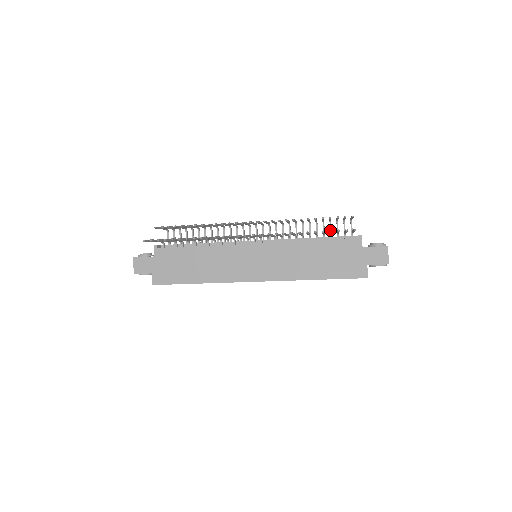
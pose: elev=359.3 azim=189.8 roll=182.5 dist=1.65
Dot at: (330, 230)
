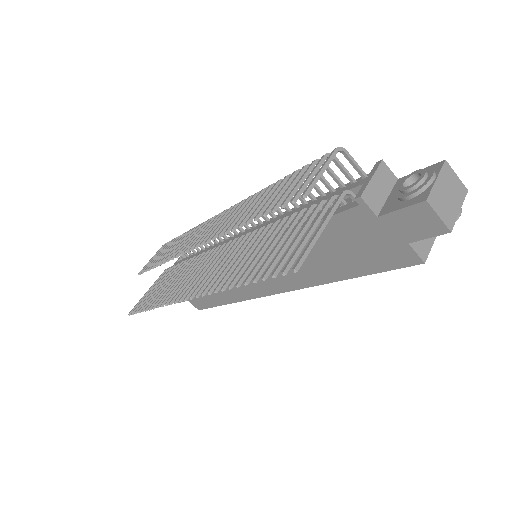
Dot at: occluded
